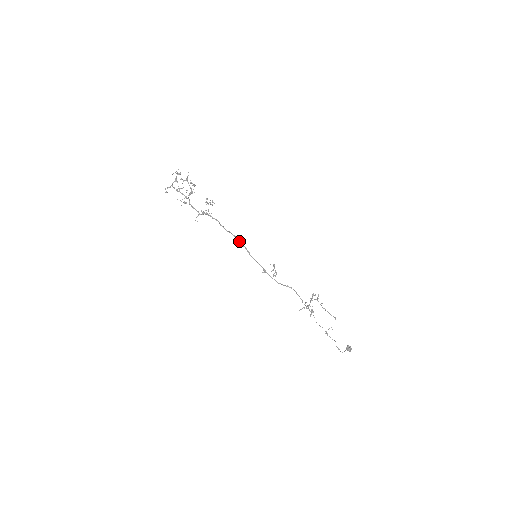
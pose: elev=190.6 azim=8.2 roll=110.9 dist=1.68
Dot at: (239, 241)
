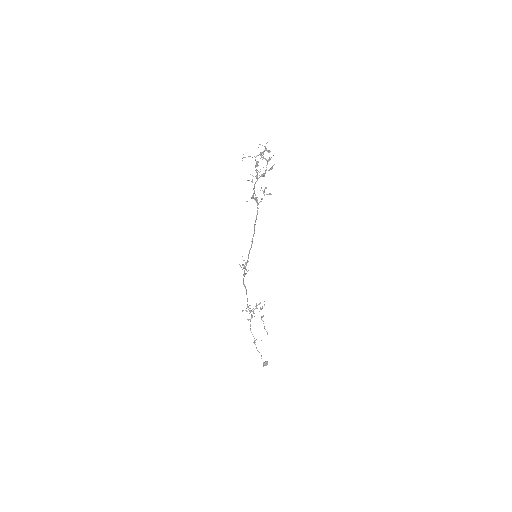
Dot at: (253, 235)
